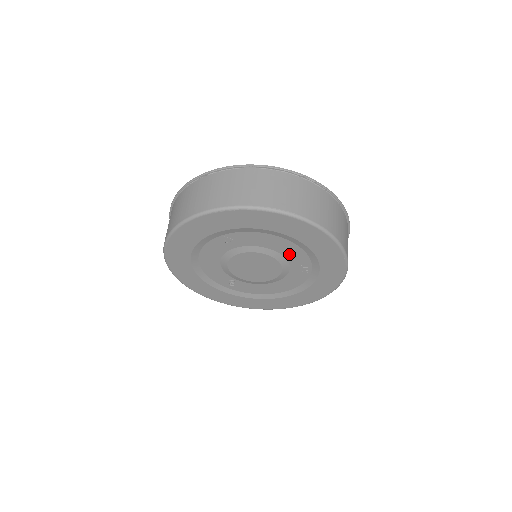
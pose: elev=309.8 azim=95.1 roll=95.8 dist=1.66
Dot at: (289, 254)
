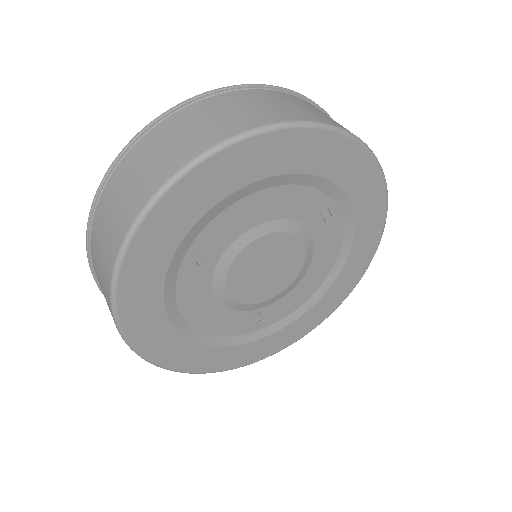
Dot at: (293, 209)
